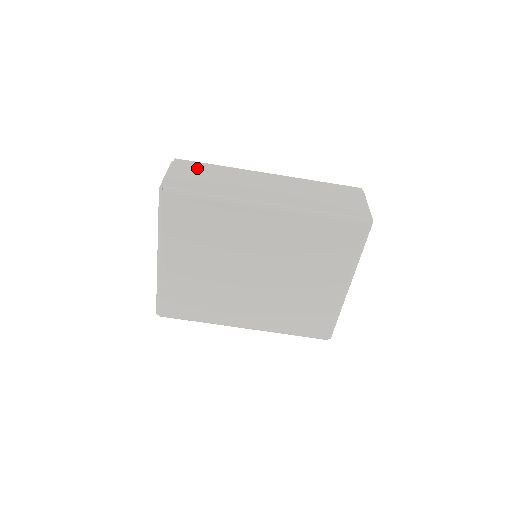
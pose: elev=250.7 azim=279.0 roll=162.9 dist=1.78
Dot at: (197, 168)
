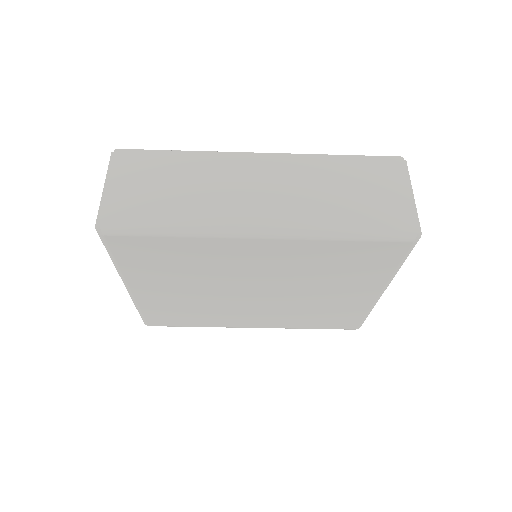
Dot at: (149, 166)
